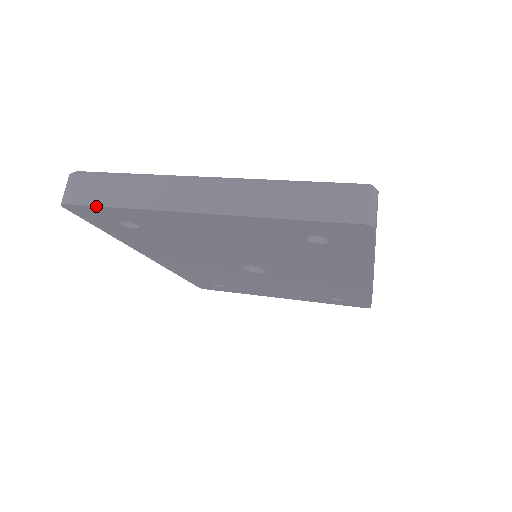
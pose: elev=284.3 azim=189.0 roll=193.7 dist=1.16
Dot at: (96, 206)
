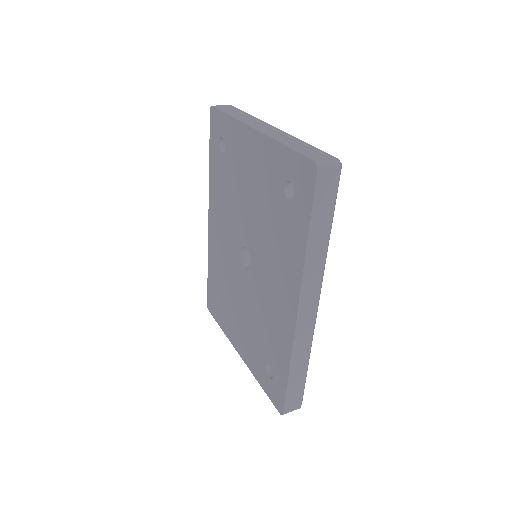
Dot at: (222, 111)
